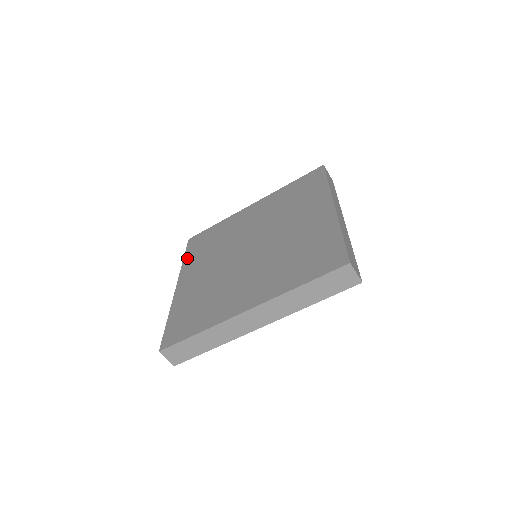
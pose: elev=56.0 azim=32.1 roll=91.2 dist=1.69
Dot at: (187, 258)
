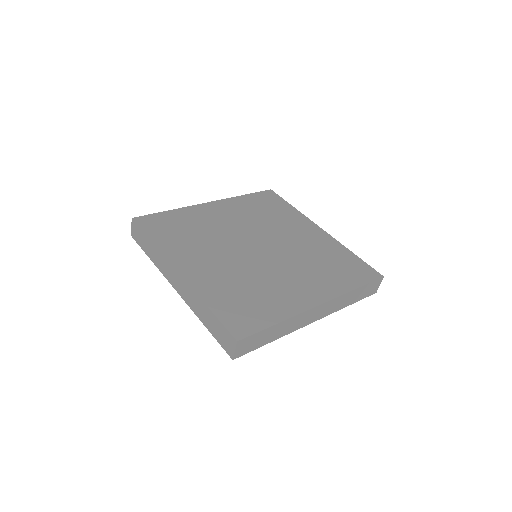
Dot at: (159, 241)
